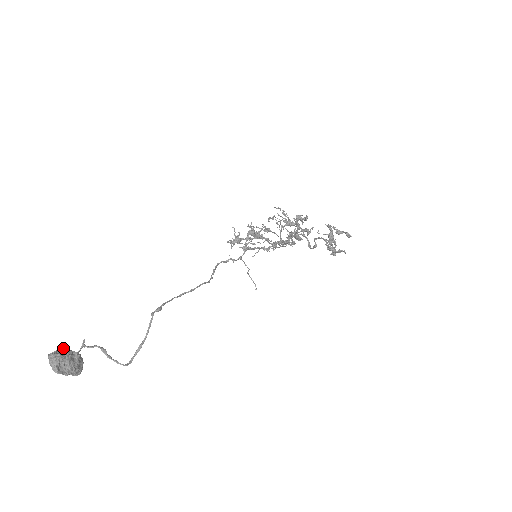
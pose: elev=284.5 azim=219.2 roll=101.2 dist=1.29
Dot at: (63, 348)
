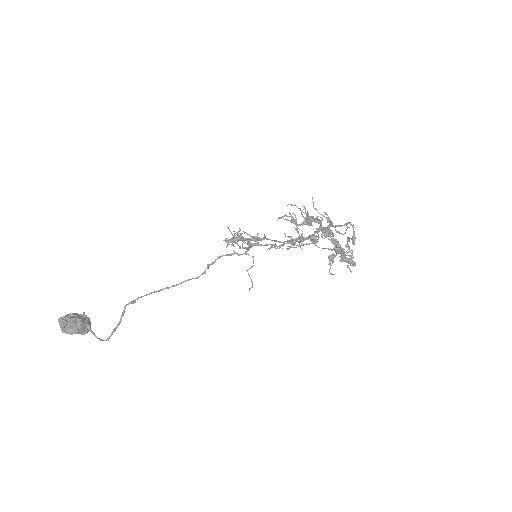
Dot at: (72, 314)
